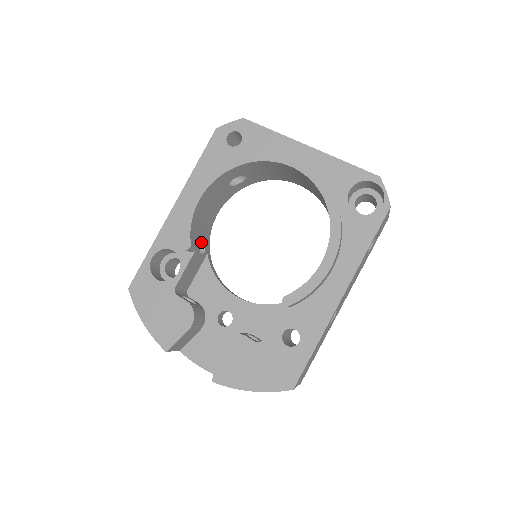
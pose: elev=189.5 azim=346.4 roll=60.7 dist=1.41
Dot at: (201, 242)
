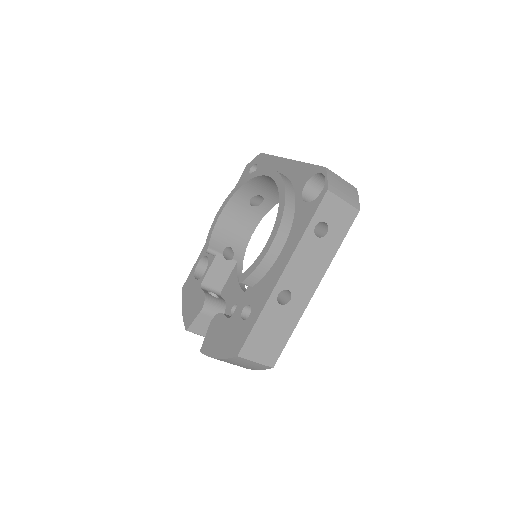
Dot at: (232, 252)
